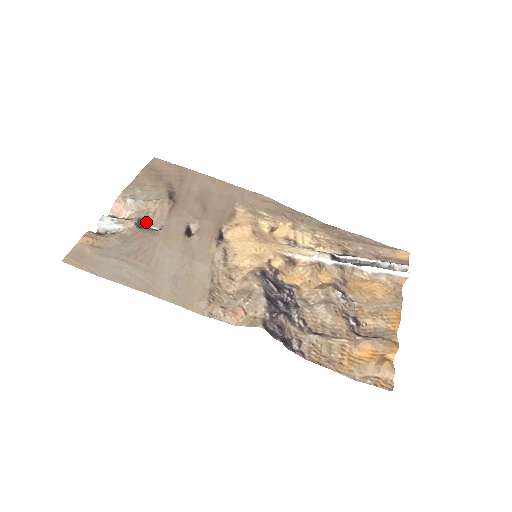
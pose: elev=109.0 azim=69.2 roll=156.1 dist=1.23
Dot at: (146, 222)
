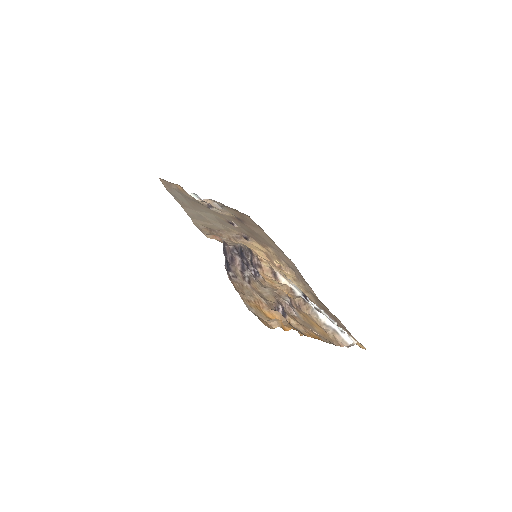
Dot at: (214, 210)
